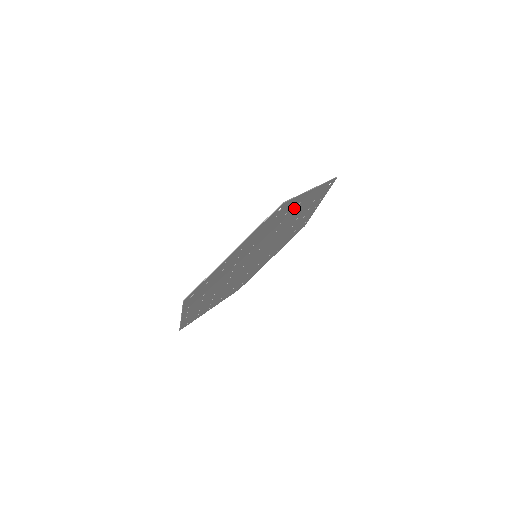
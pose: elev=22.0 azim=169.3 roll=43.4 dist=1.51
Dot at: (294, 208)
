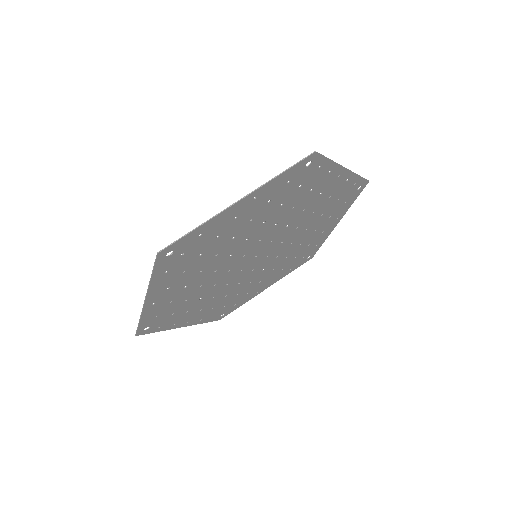
Dot at: (233, 223)
